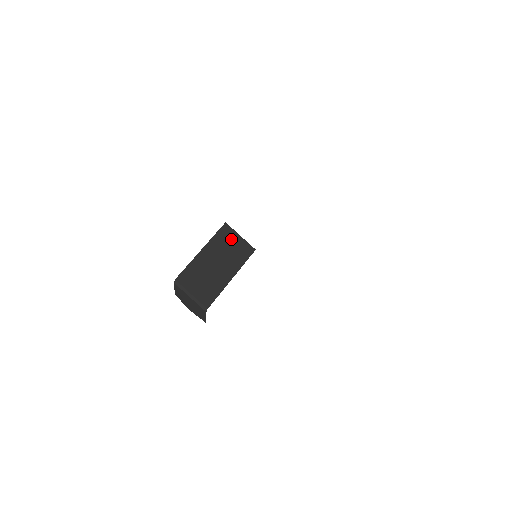
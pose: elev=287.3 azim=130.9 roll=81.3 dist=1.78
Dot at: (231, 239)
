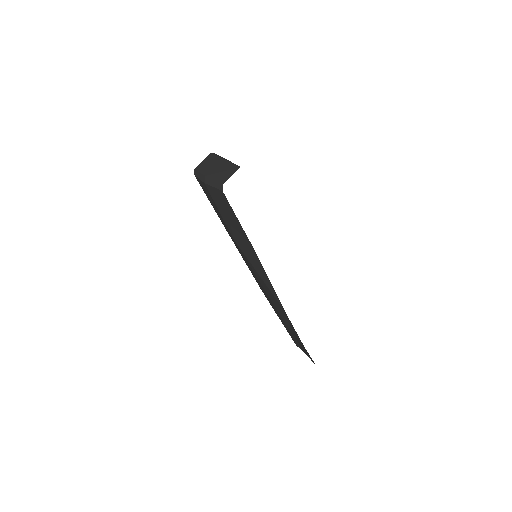
Dot at: occluded
